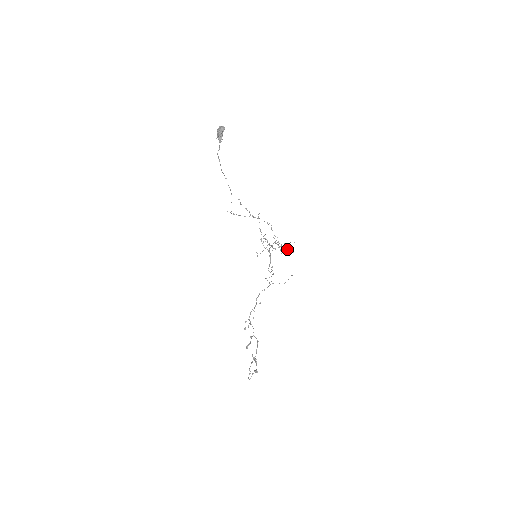
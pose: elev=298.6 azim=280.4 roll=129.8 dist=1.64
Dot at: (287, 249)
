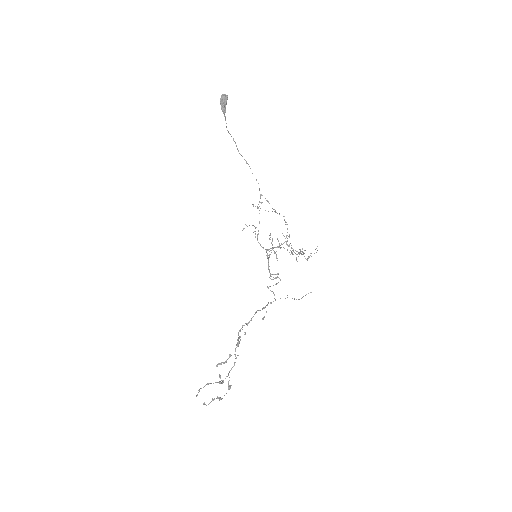
Dot at: (301, 254)
